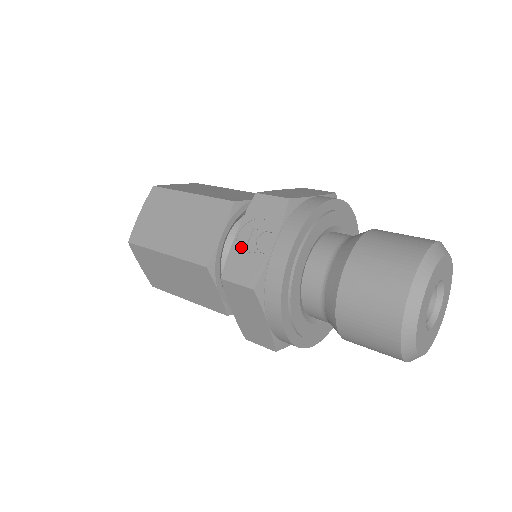
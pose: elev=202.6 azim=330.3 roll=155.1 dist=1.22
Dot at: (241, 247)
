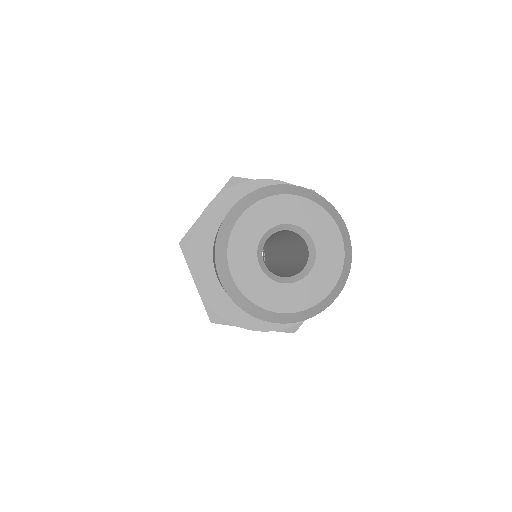
Dot at: occluded
